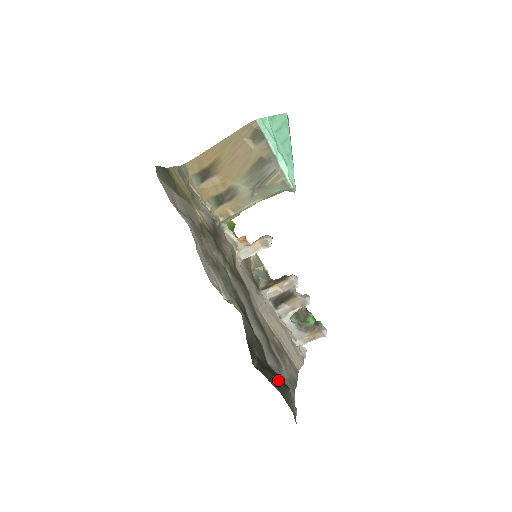
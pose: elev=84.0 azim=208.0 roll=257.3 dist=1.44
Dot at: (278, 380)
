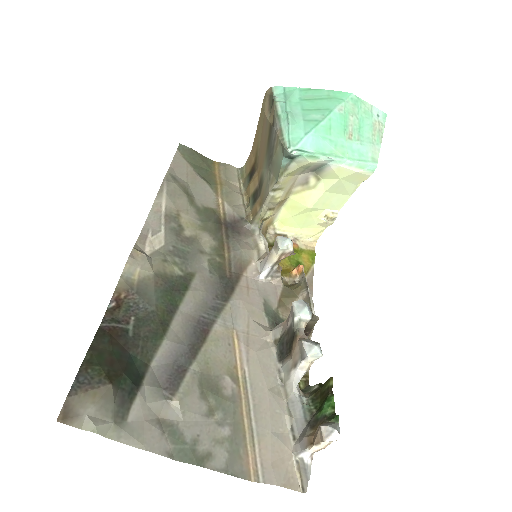
Dot at: (109, 361)
